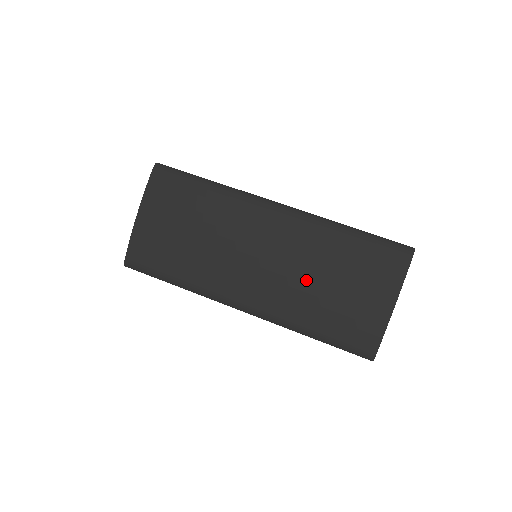
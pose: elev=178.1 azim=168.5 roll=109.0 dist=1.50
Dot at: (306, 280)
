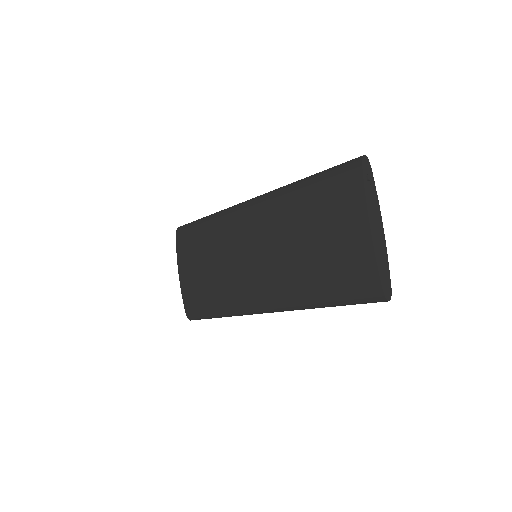
Dot at: (290, 252)
